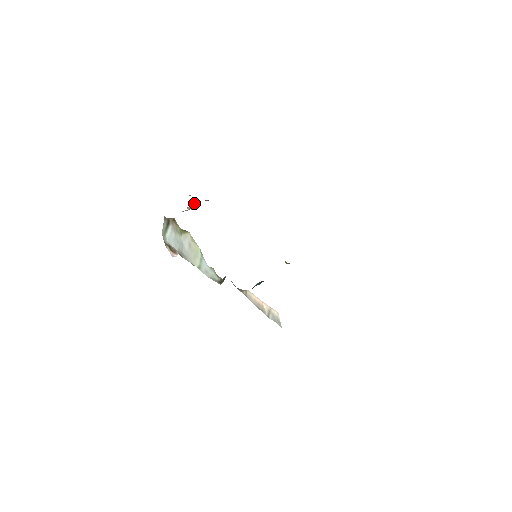
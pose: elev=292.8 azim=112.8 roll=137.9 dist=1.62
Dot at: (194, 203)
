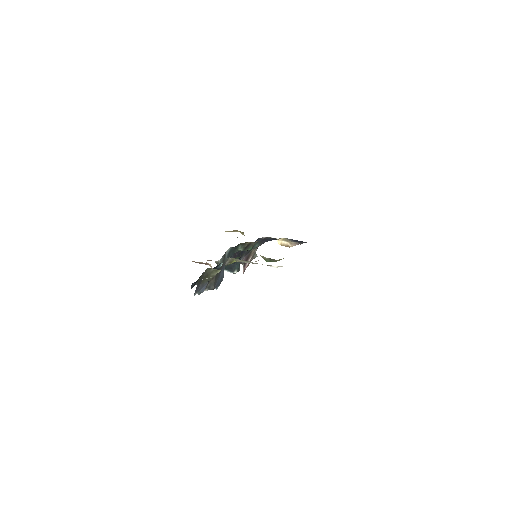
Dot at: (285, 239)
